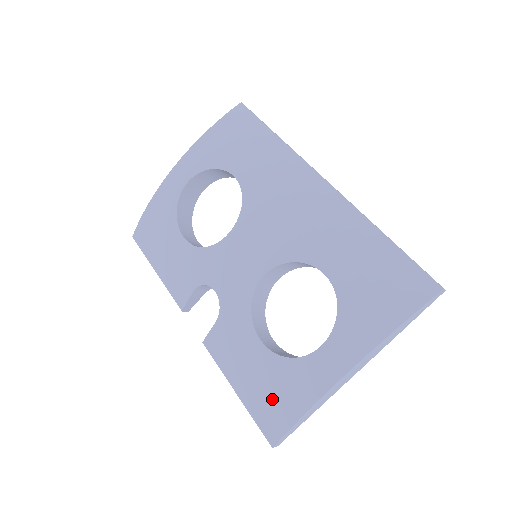
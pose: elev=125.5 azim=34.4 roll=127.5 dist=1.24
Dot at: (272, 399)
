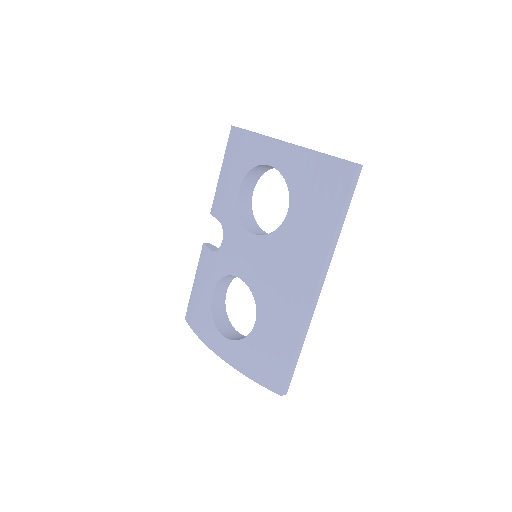
Dot at: (197, 312)
